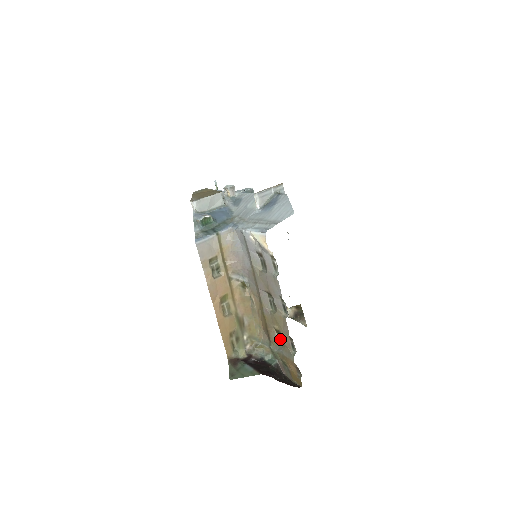
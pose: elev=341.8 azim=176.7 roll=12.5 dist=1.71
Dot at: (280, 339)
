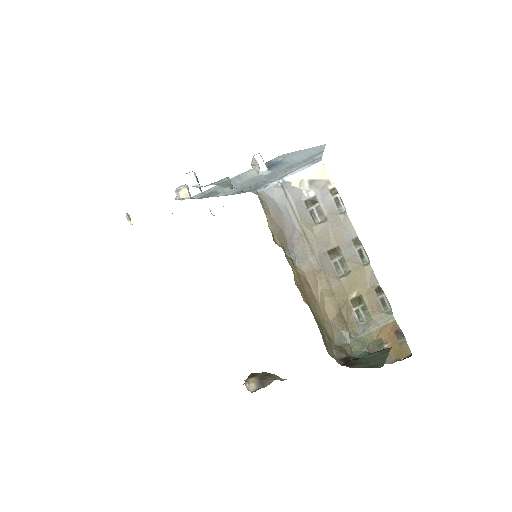
Dot at: (360, 313)
